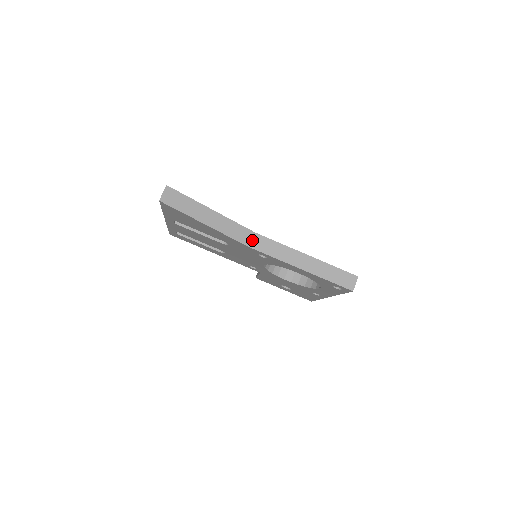
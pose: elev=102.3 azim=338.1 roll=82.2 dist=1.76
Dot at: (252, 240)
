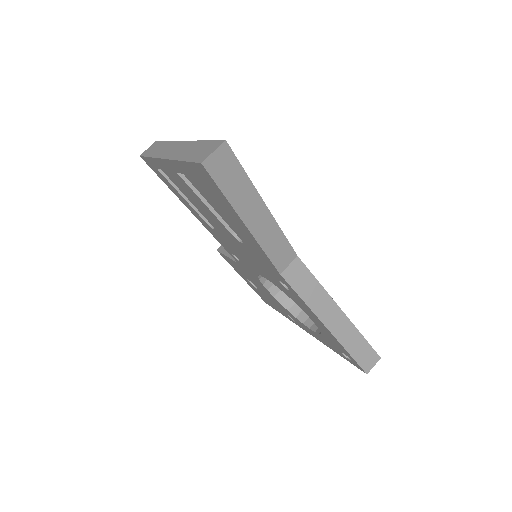
Dot at: (289, 266)
